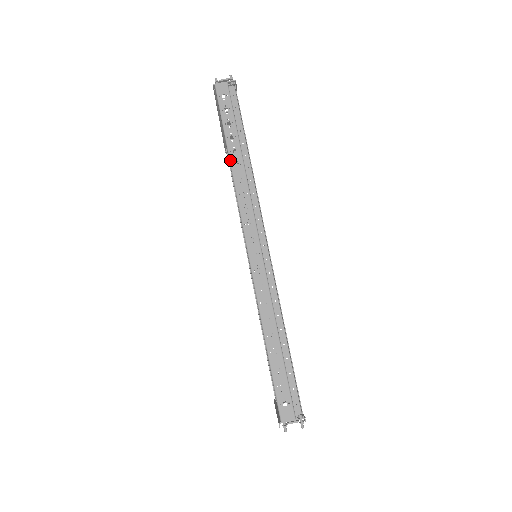
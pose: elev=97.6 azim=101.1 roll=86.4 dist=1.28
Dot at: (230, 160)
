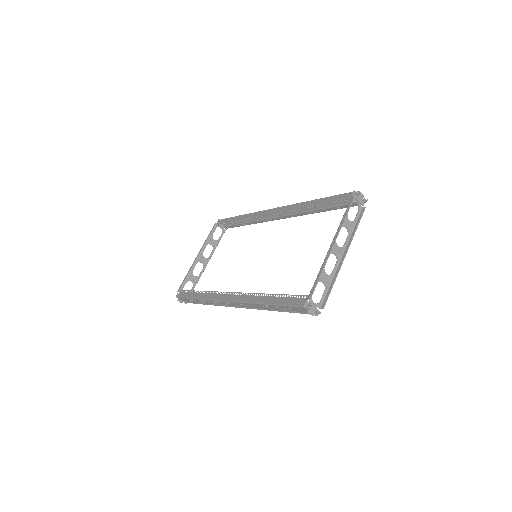
Dot at: (261, 304)
